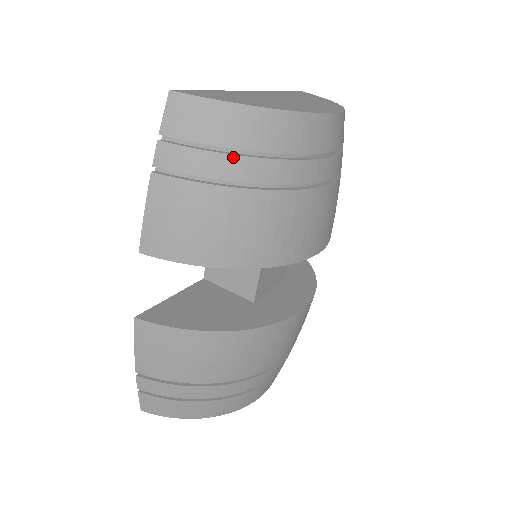
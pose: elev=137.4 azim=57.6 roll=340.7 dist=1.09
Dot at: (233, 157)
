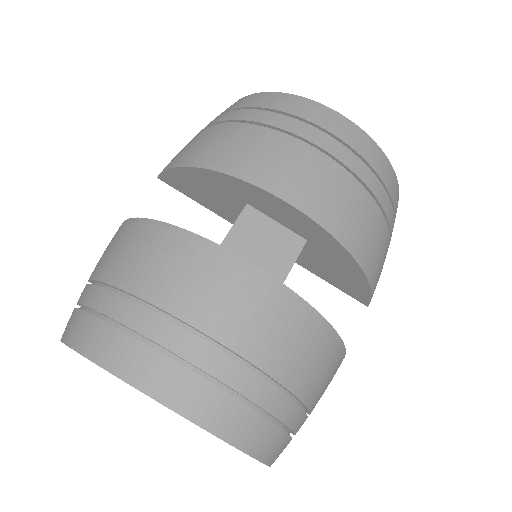
Dot at: (235, 111)
